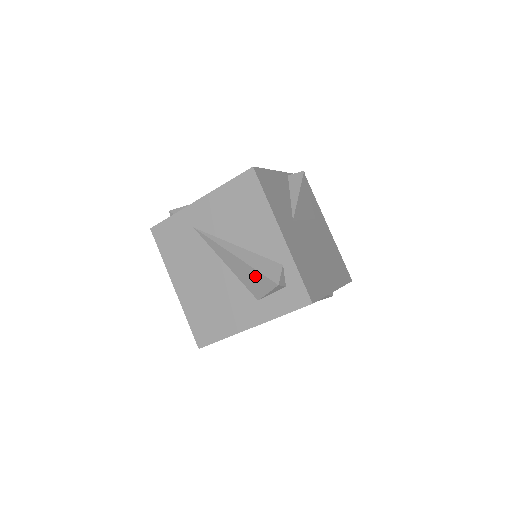
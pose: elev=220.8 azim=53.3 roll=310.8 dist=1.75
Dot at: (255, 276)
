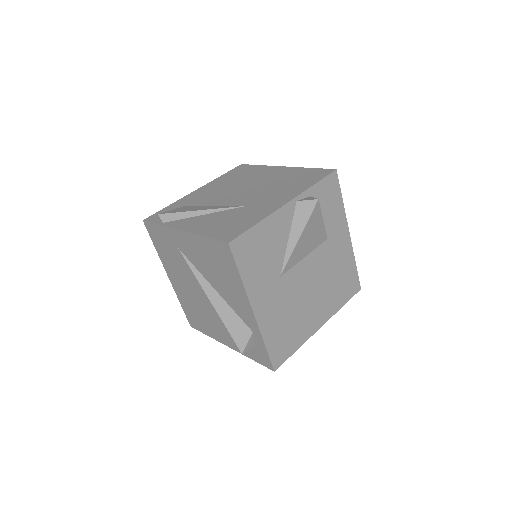
Dot at: occluded
